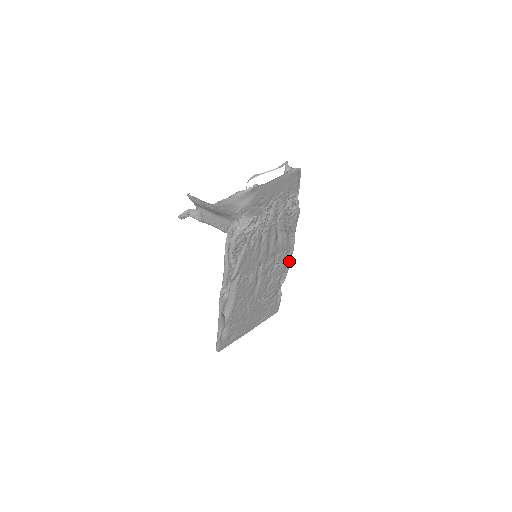
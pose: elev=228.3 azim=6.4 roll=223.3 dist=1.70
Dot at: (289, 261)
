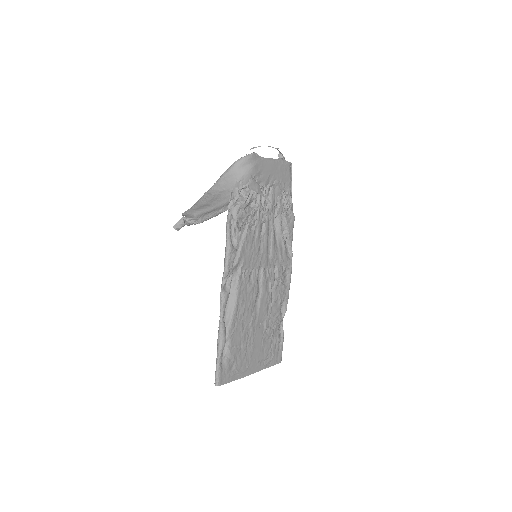
Dot at: (288, 284)
